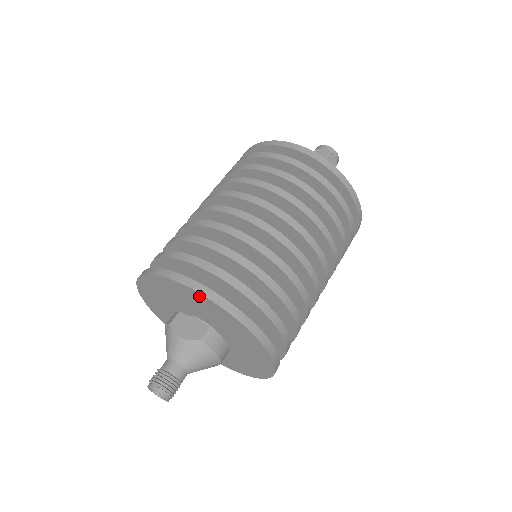
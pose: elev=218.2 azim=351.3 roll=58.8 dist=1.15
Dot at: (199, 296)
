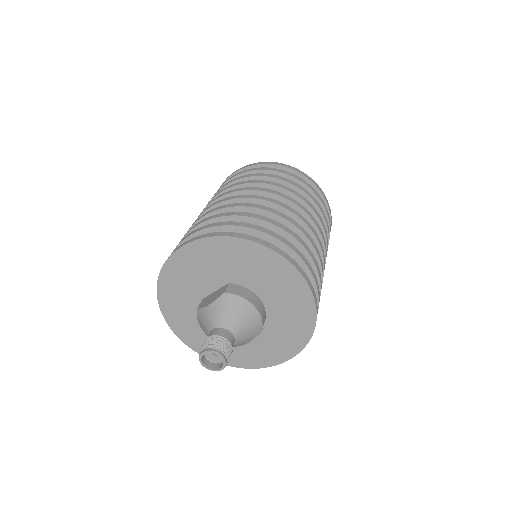
Dot at: (197, 246)
